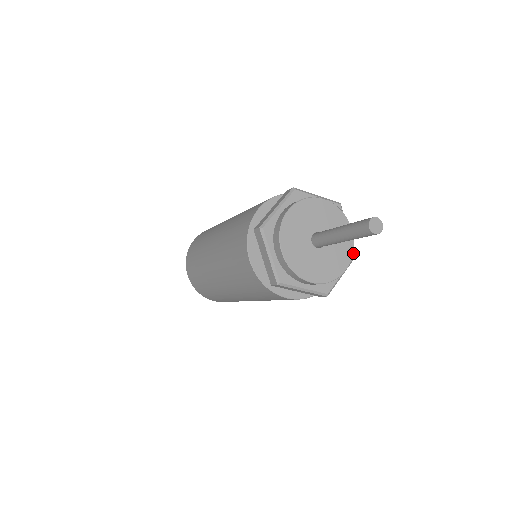
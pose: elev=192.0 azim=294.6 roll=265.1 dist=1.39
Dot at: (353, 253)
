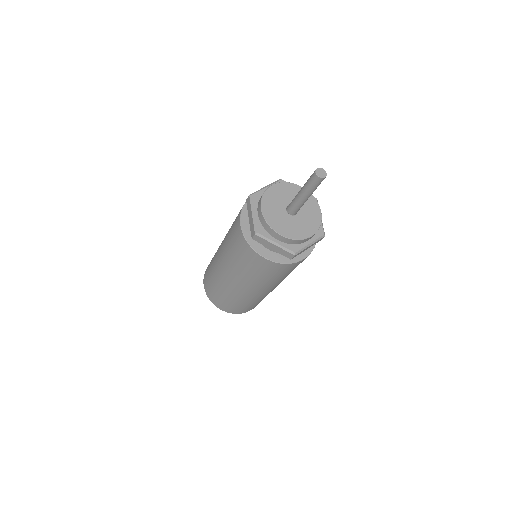
Dot at: (322, 233)
